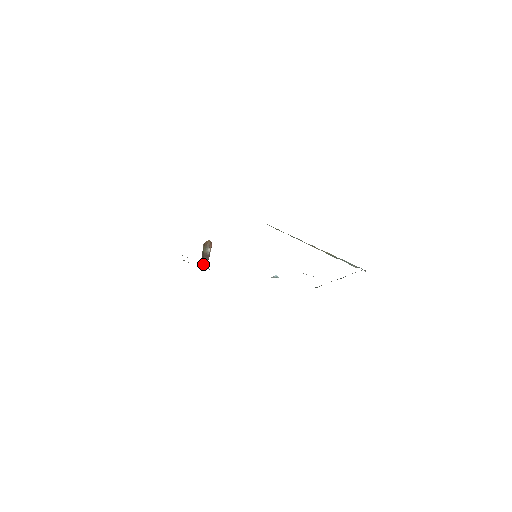
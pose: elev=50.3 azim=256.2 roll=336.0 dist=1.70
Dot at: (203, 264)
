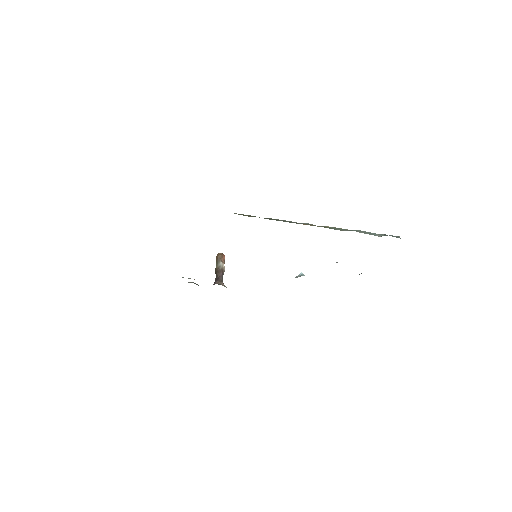
Dot at: (215, 281)
